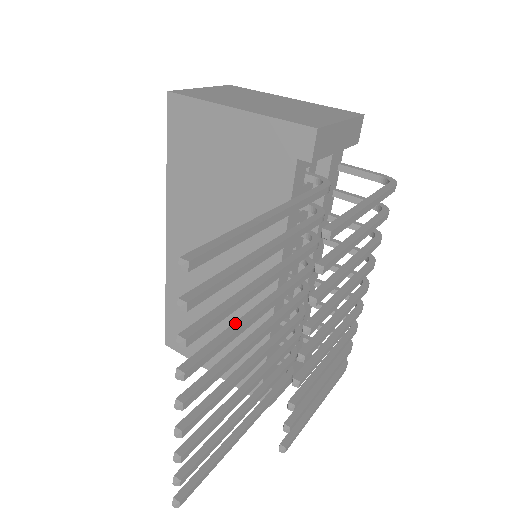
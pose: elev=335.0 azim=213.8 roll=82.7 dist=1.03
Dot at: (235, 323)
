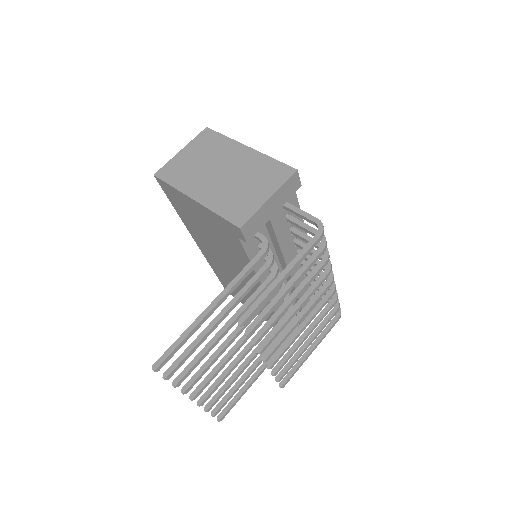
Dot at: (216, 350)
